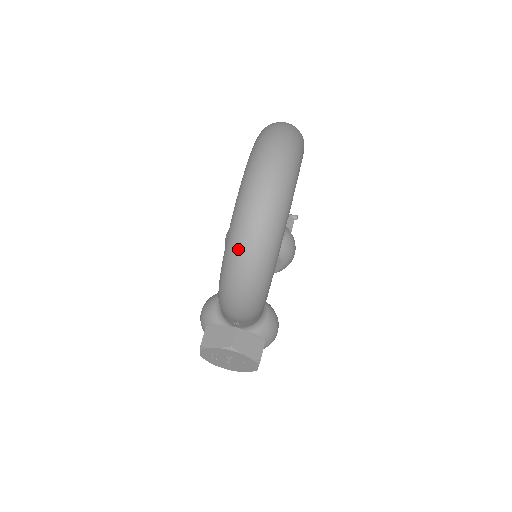
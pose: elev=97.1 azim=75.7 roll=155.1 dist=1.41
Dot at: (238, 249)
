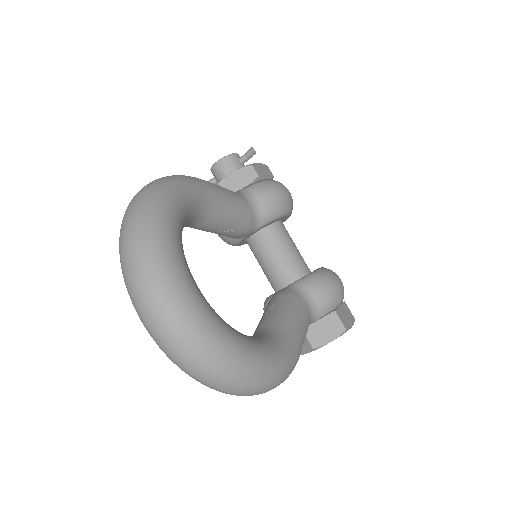
Dot at: occluded
